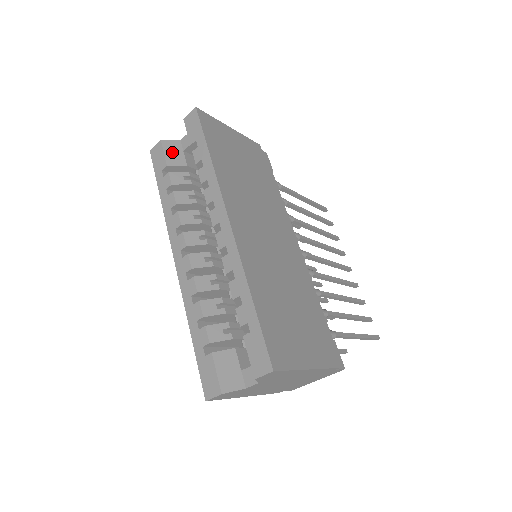
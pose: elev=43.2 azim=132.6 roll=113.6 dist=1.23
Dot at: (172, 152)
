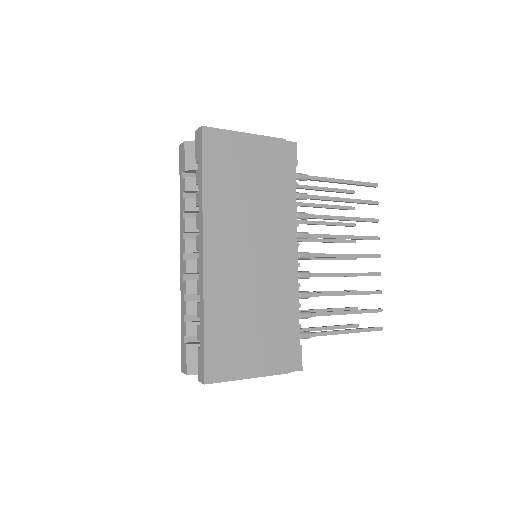
Dot at: (192, 155)
